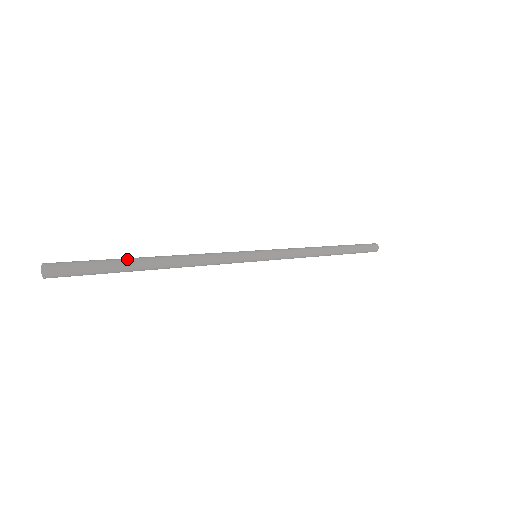
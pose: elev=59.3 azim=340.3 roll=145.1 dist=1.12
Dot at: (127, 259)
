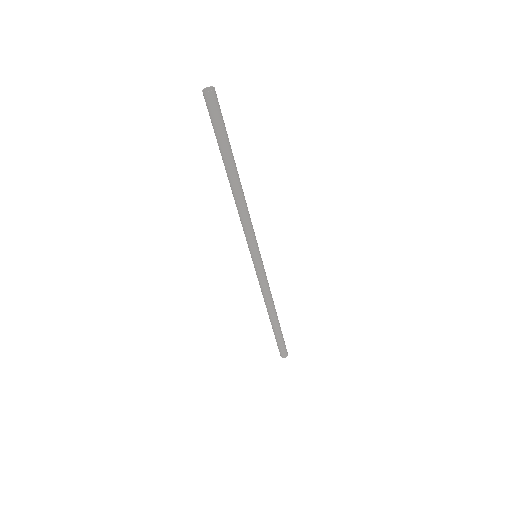
Dot at: occluded
